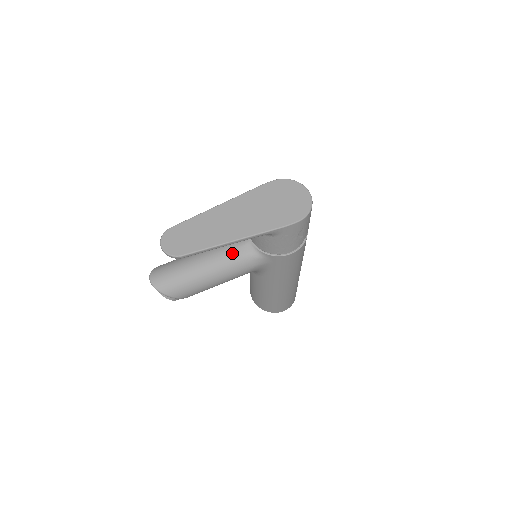
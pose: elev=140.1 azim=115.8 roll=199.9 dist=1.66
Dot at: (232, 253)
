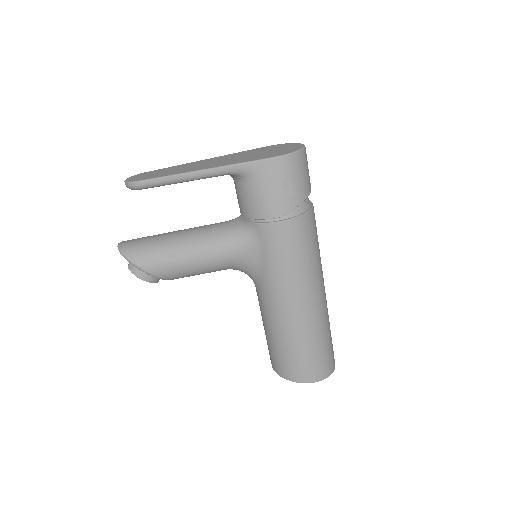
Dot at: (216, 226)
